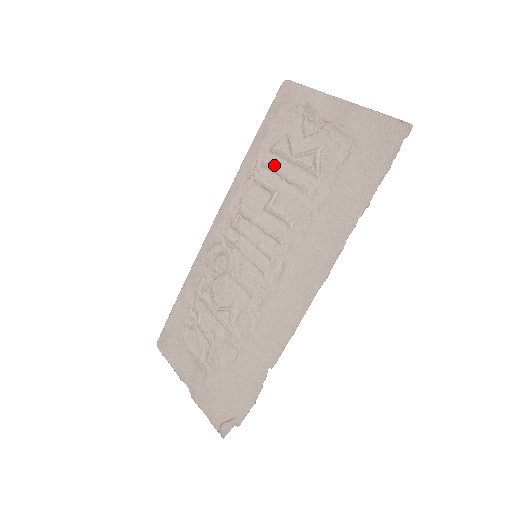
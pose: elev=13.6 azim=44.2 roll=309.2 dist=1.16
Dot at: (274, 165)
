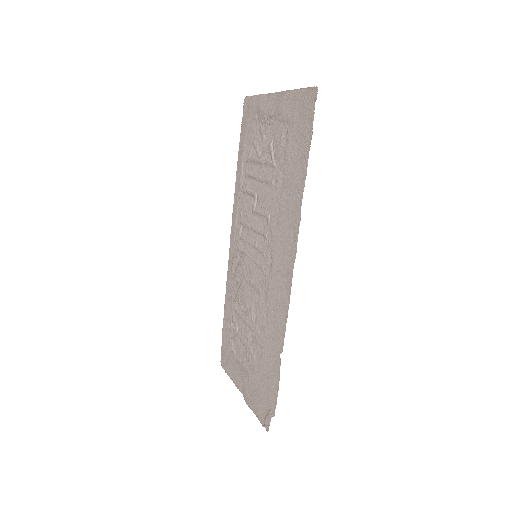
Dot at: (251, 172)
